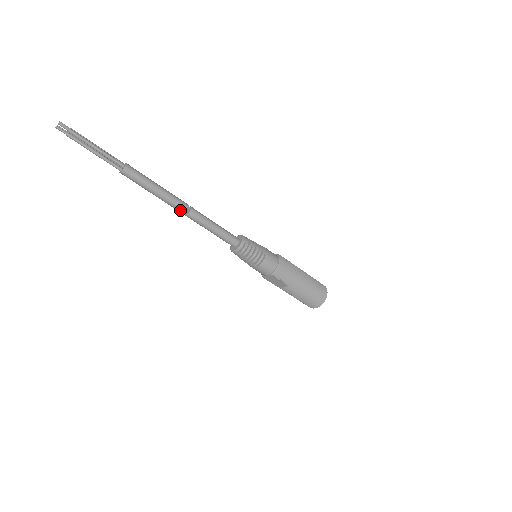
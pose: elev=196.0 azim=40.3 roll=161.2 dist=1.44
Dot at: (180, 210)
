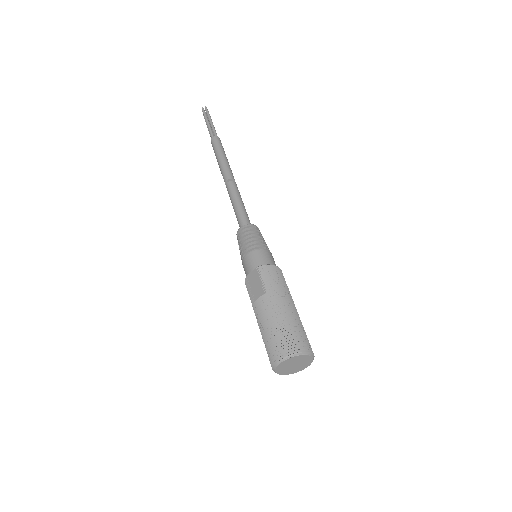
Dot at: (226, 177)
